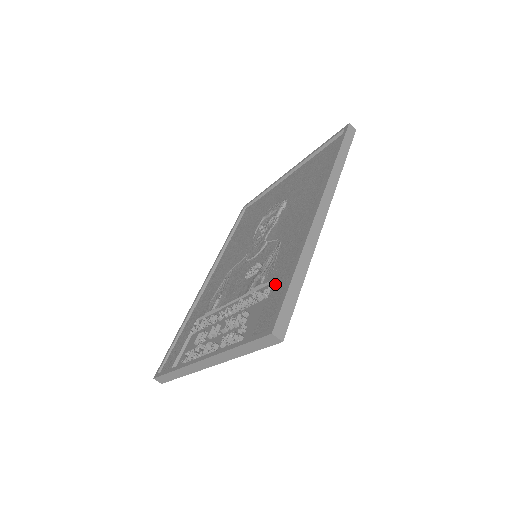
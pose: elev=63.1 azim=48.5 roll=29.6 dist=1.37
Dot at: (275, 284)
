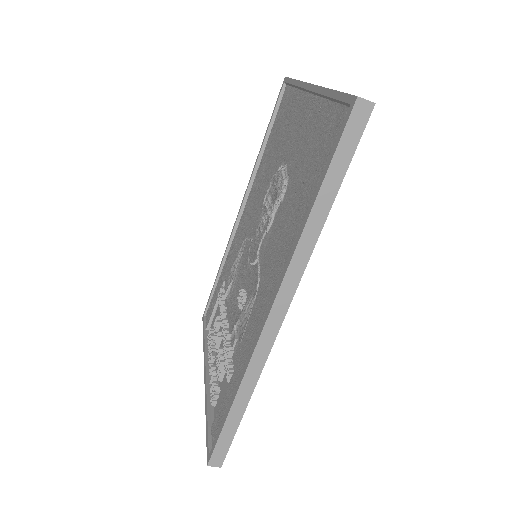
Dot at: (232, 379)
